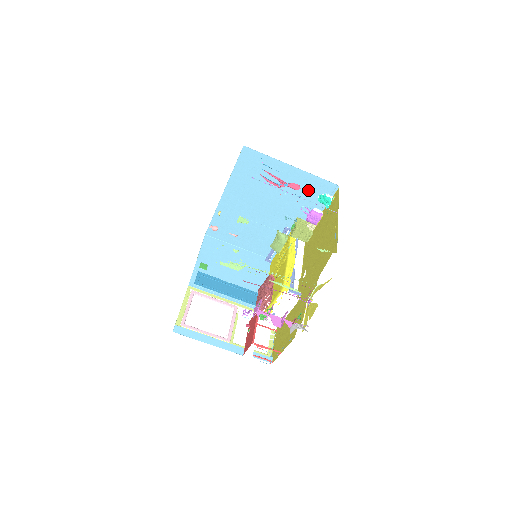
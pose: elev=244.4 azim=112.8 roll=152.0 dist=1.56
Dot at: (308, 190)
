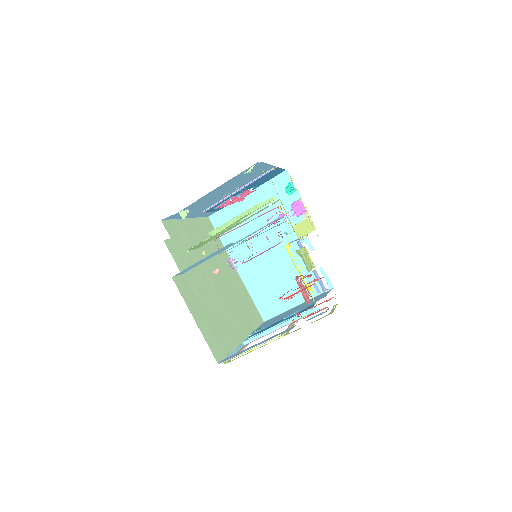
Dot at: occluded
